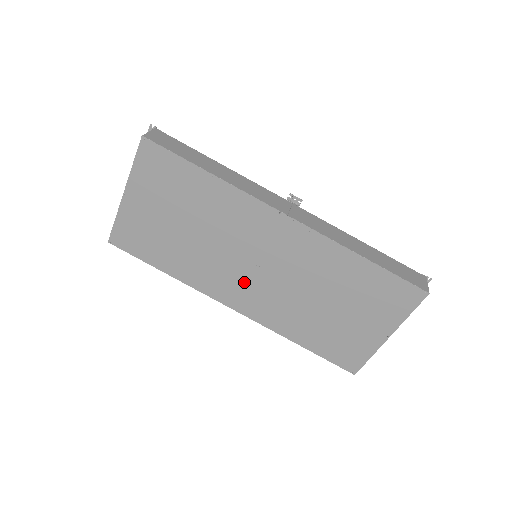
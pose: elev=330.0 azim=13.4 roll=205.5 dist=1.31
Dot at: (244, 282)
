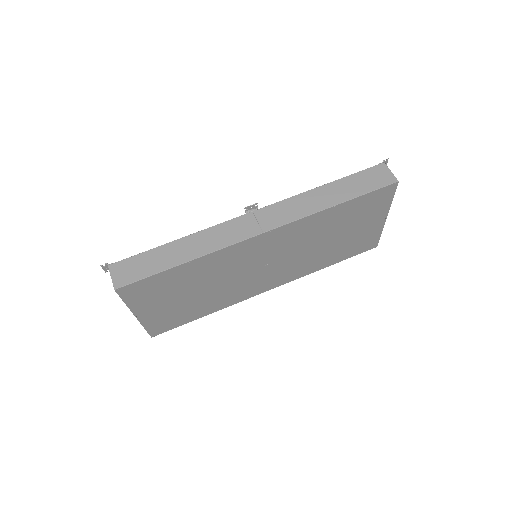
Dot at: (264, 277)
